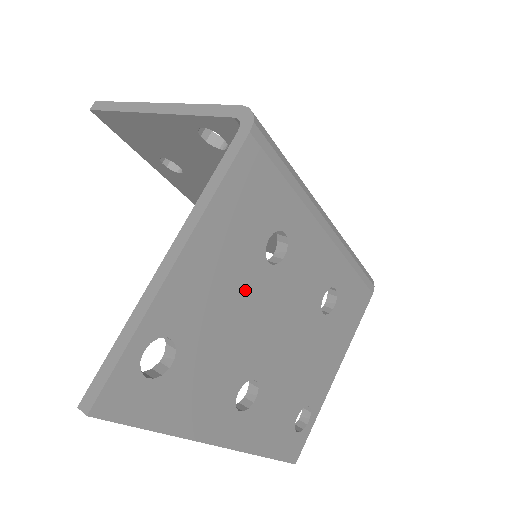
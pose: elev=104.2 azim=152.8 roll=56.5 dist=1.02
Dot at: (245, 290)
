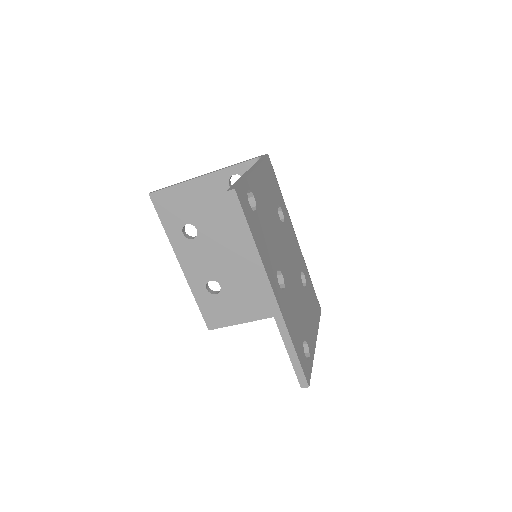
Dot at: (274, 217)
